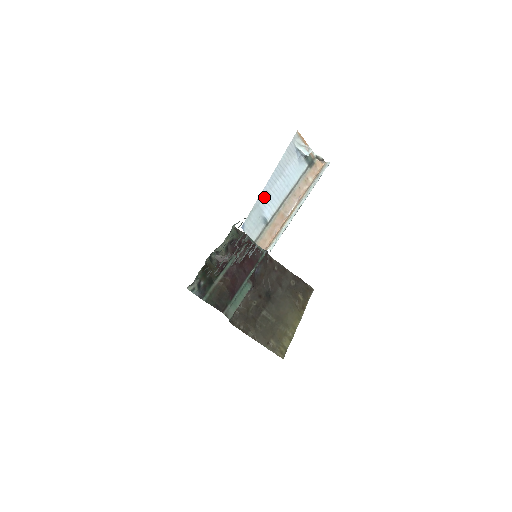
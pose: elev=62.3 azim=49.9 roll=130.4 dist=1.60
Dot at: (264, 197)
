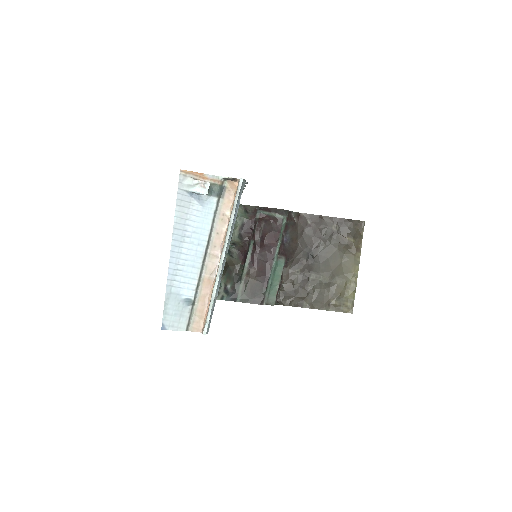
Dot at: (174, 279)
